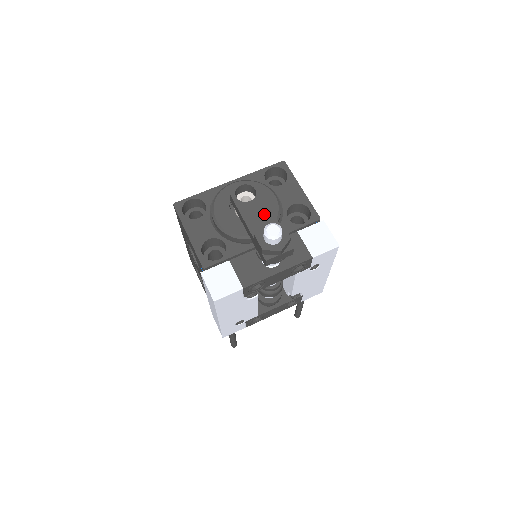
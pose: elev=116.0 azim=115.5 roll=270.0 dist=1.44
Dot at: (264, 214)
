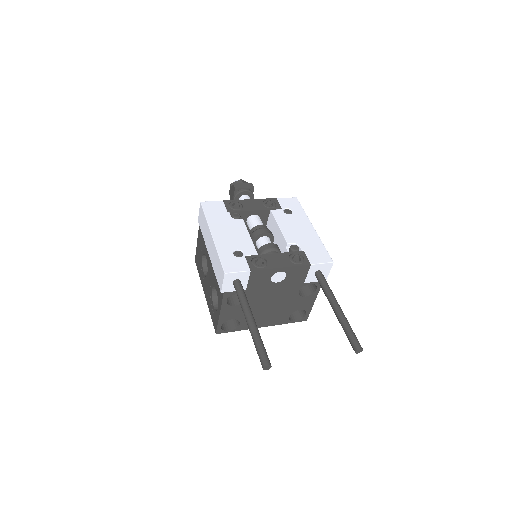
Dot at: occluded
